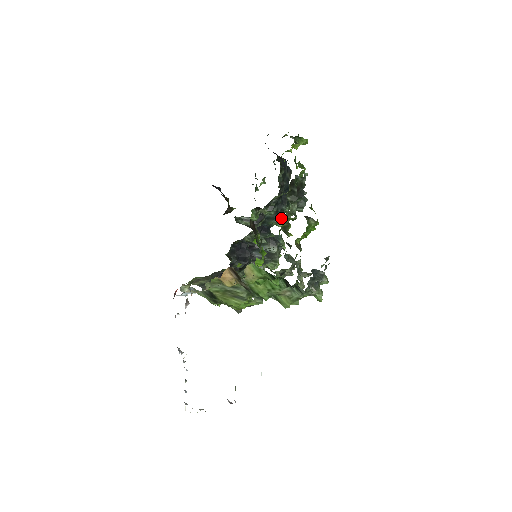
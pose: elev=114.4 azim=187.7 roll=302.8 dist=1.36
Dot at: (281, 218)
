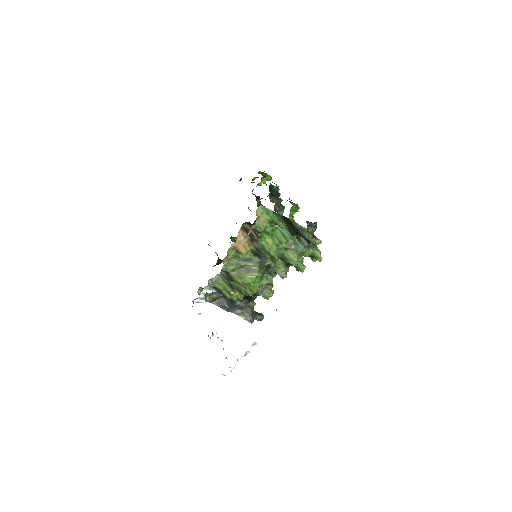
Dot at: occluded
